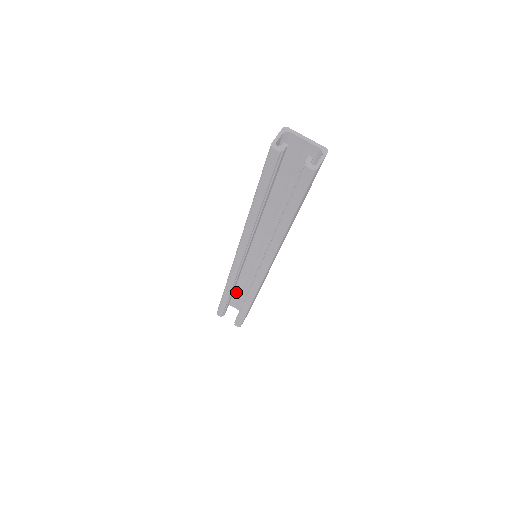
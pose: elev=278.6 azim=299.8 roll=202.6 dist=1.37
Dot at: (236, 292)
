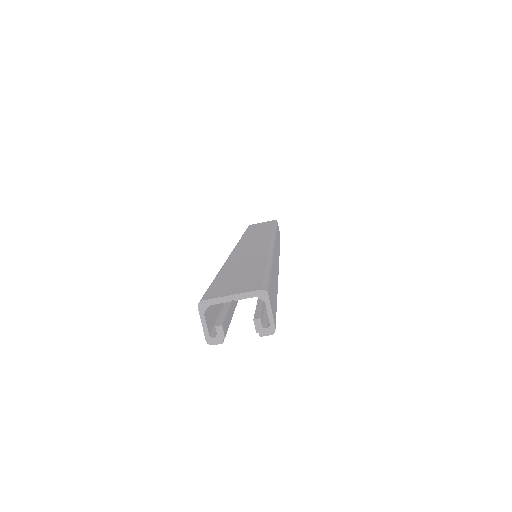
Dot at: occluded
